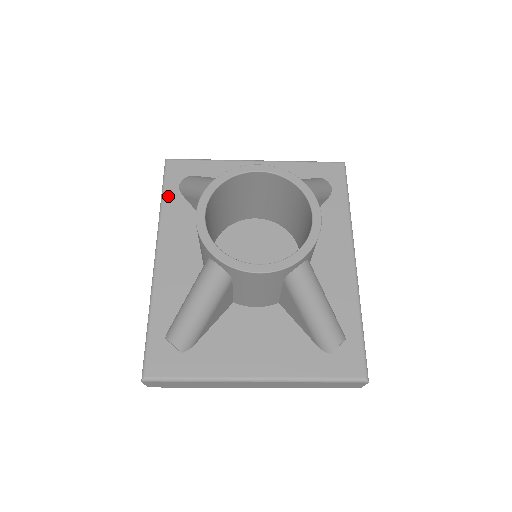
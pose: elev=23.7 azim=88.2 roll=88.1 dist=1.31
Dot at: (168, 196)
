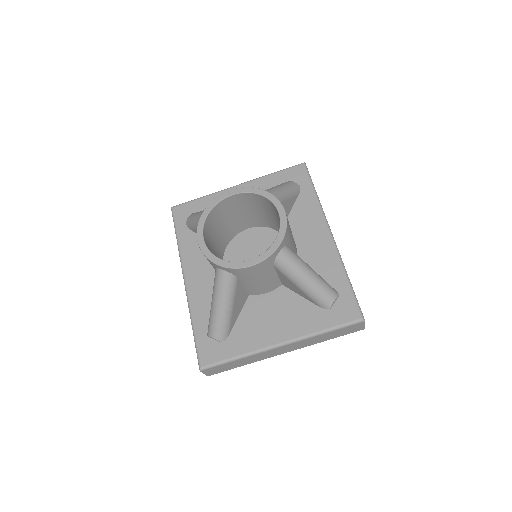
Dot at: (180, 234)
